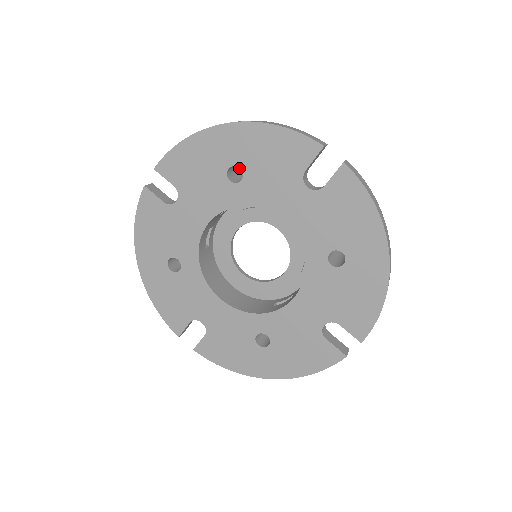
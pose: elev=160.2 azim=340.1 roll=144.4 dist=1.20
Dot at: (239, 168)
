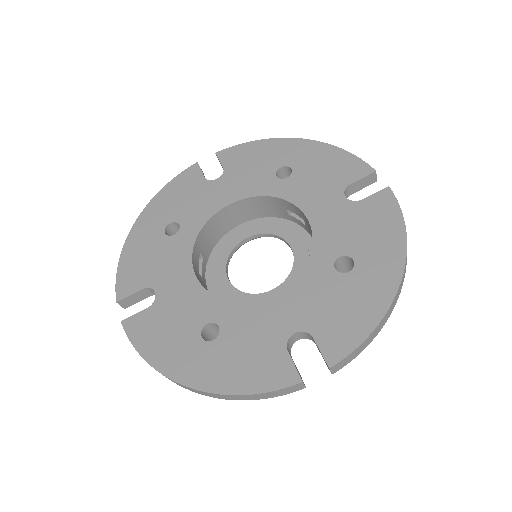
Dot at: occluded
